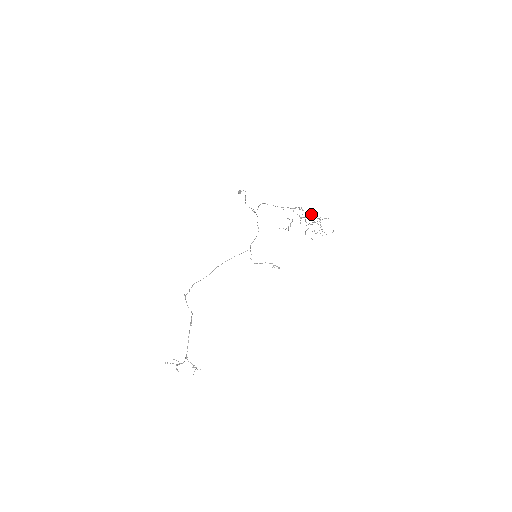
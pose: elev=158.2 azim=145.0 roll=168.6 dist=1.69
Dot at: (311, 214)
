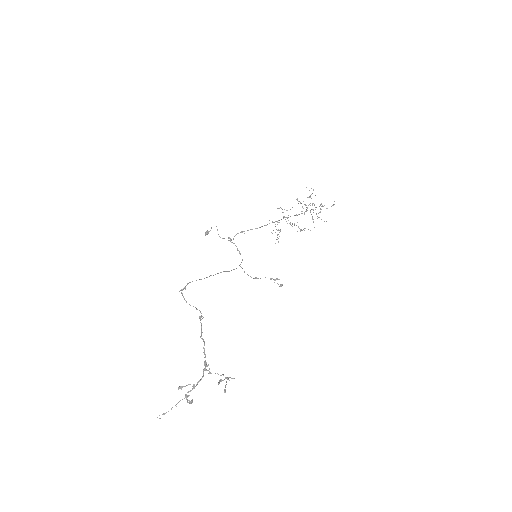
Dot at: occluded
